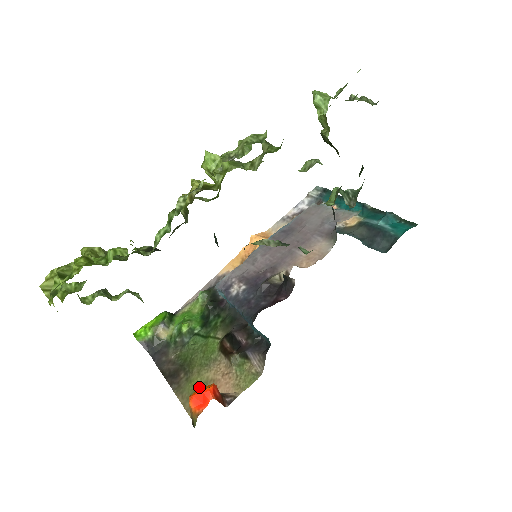
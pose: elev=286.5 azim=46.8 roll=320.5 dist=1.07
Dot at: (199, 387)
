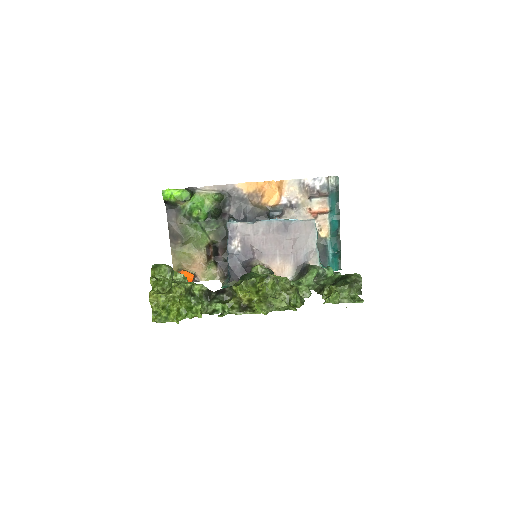
Dot at: (186, 271)
